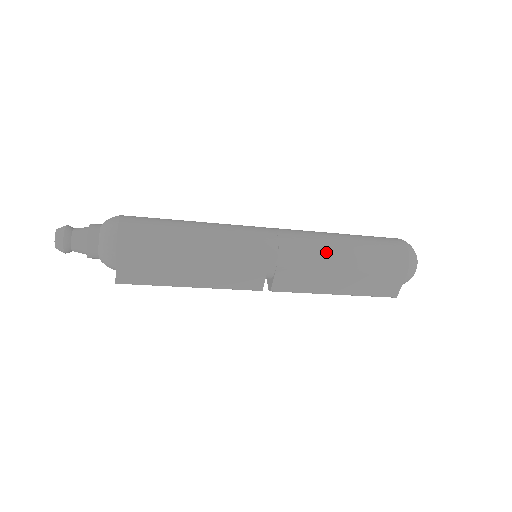
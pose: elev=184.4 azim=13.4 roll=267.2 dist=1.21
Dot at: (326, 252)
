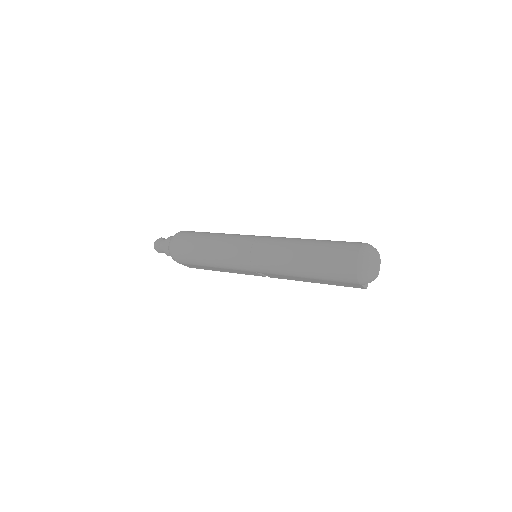
Dot at: (288, 268)
